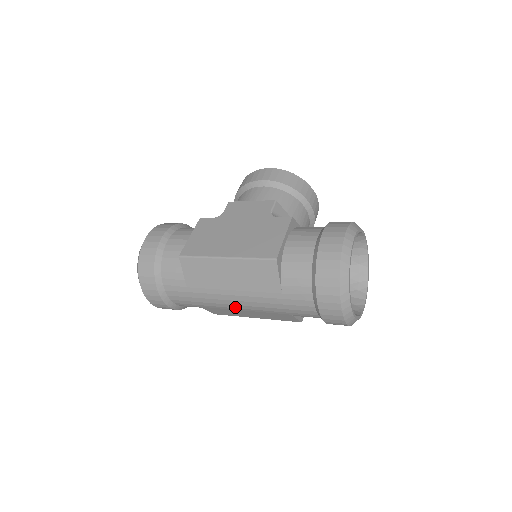
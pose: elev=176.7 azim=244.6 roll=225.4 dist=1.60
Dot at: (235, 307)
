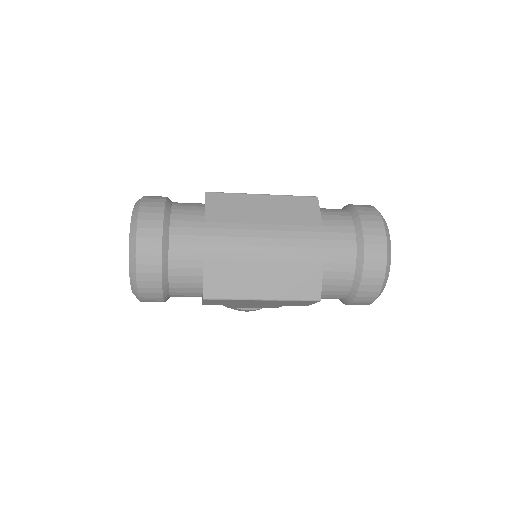
Dot at: (259, 252)
